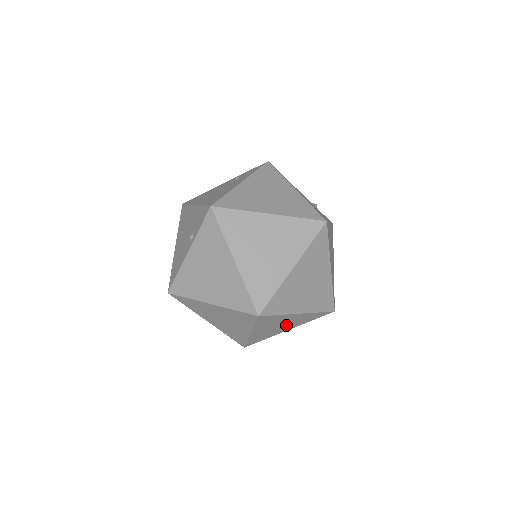
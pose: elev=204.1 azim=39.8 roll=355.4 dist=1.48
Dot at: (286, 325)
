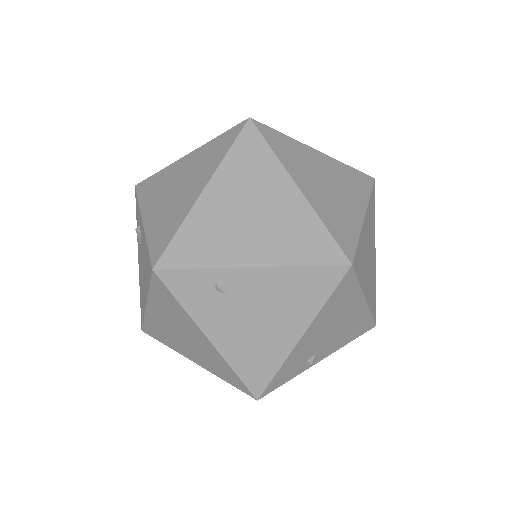
Dot at: (259, 228)
